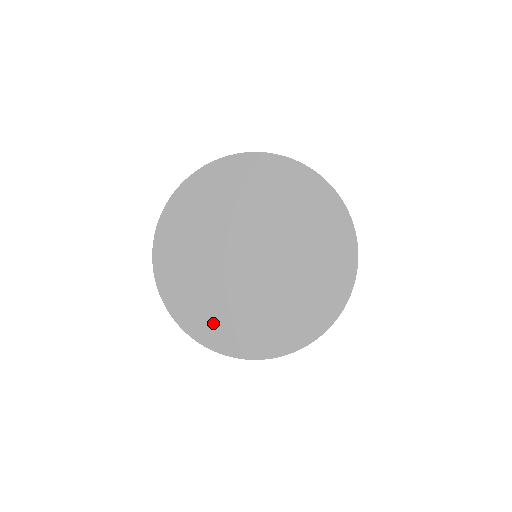
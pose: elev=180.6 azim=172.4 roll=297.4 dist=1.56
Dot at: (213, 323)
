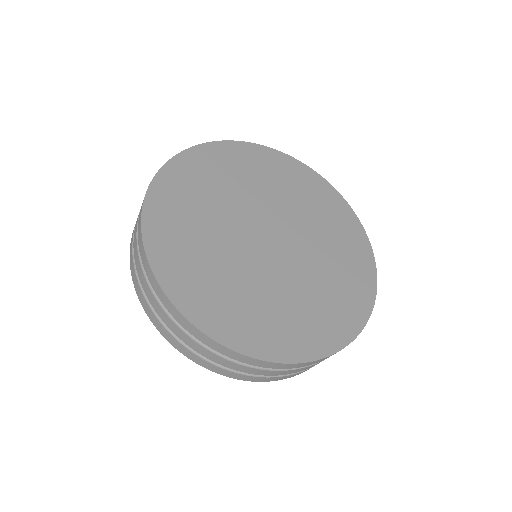
Dot at: (270, 328)
